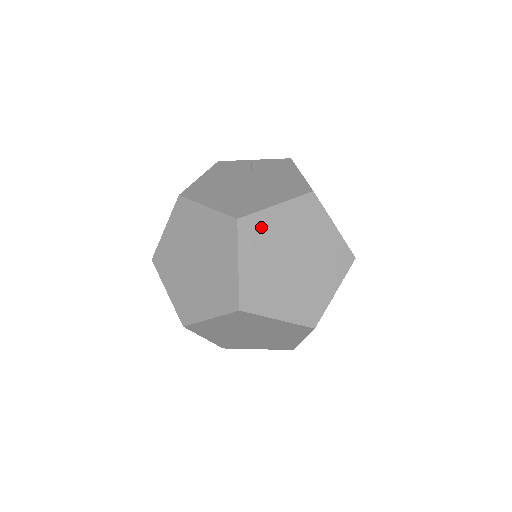
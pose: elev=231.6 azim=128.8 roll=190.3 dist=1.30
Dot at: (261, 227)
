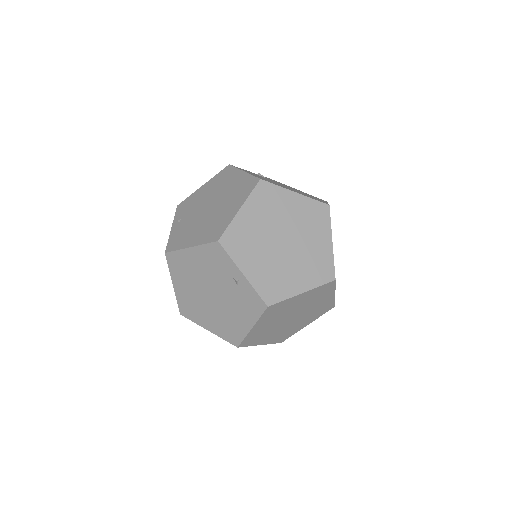
Dot at: occluded
